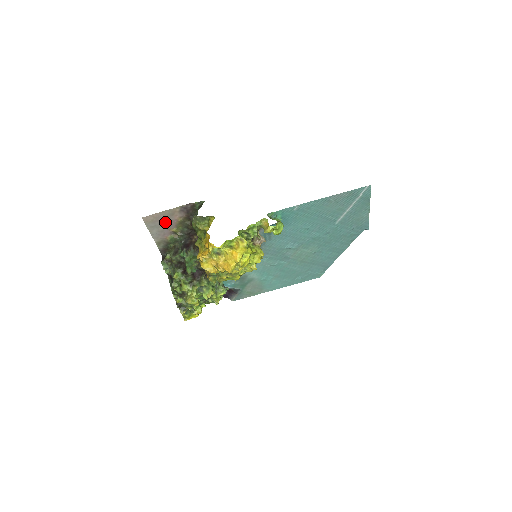
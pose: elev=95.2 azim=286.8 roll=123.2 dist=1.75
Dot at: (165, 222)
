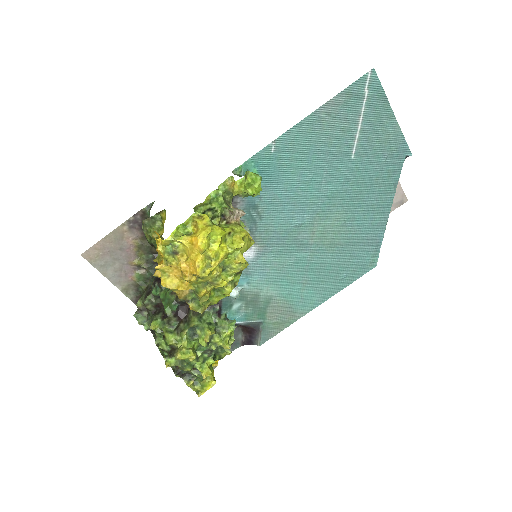
Dot at: (118, 253)
